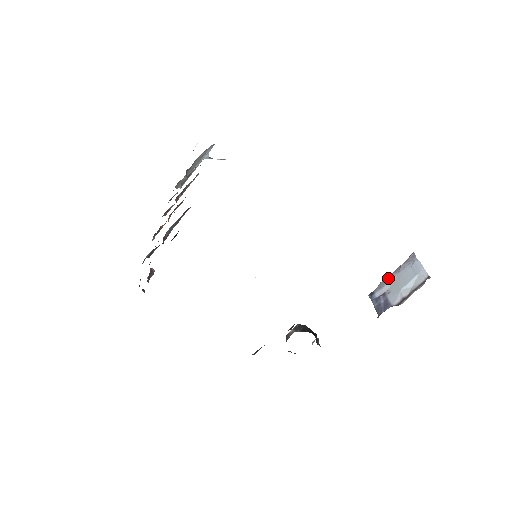
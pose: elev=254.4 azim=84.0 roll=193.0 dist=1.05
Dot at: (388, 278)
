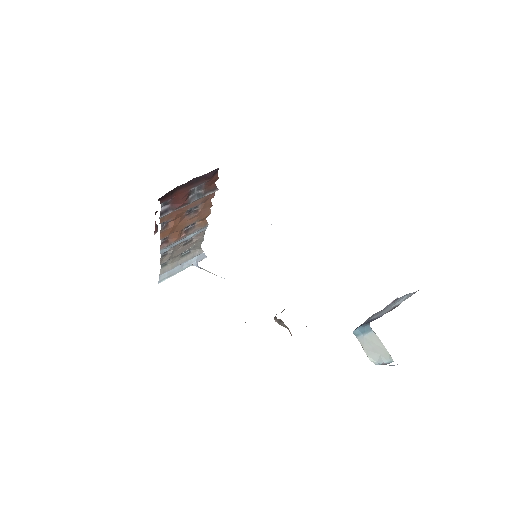
Dot at: (374, 315)
